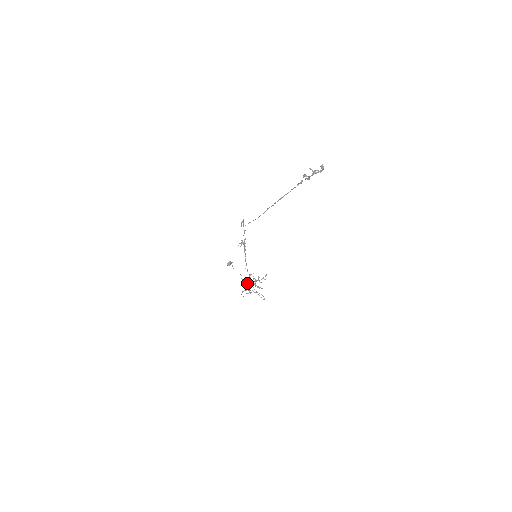
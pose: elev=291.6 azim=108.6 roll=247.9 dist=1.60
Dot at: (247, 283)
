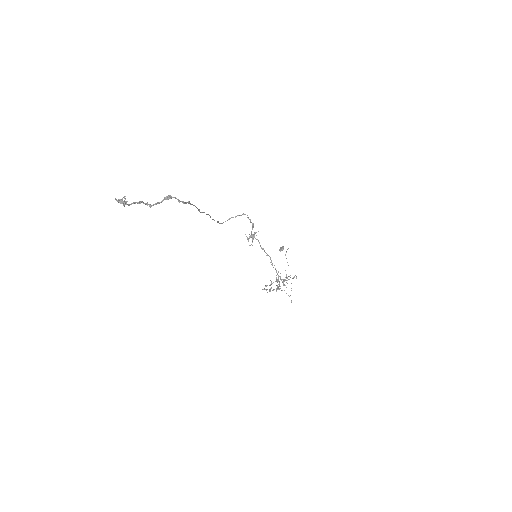
Dot at: occluded
